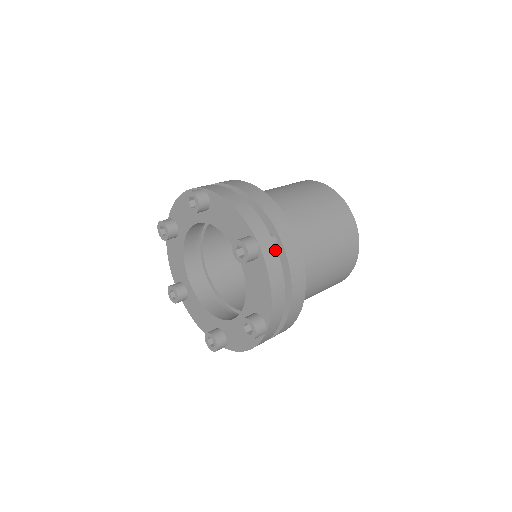
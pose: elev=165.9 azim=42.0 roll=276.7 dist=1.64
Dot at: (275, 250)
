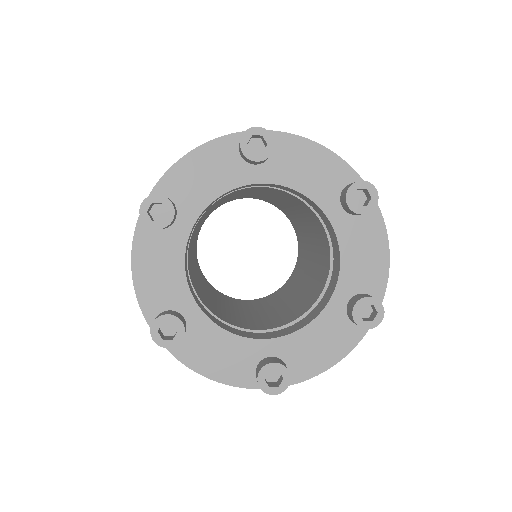
Dot at: occluded
